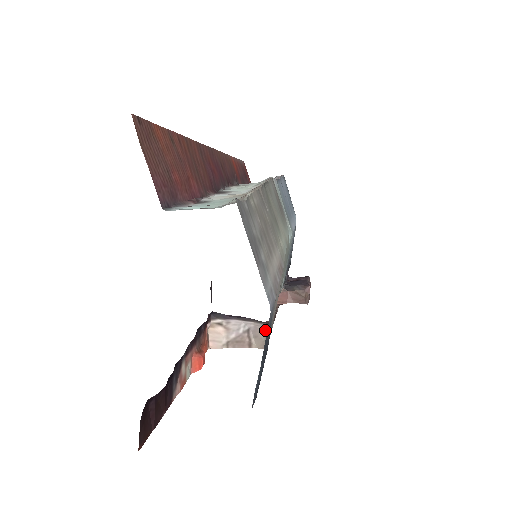
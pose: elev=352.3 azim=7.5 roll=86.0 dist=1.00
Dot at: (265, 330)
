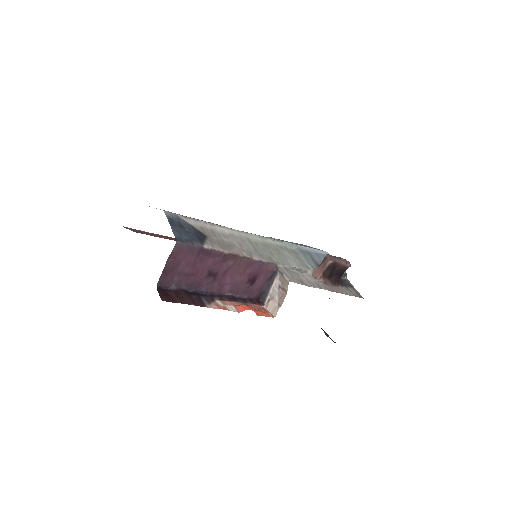
Dot at: (281, 275)
